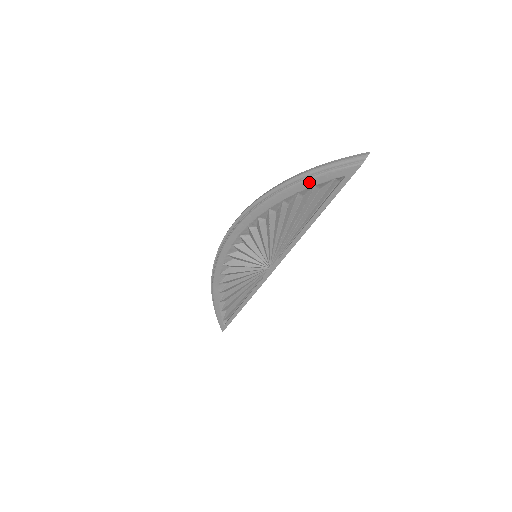
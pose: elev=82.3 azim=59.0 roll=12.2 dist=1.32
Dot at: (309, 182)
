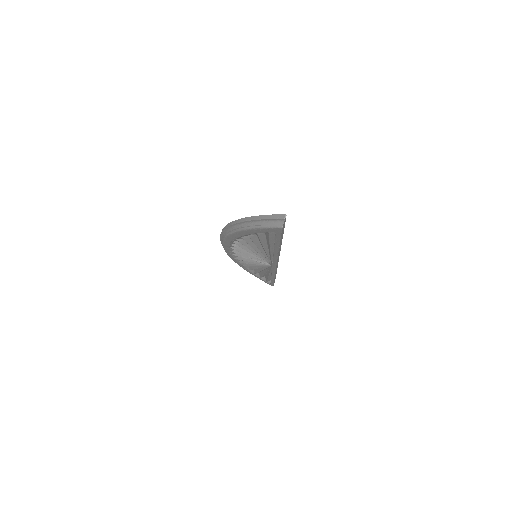
Dot at: (249, 231)
